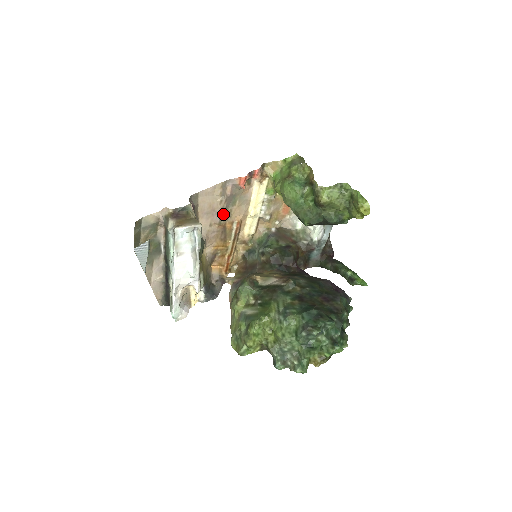
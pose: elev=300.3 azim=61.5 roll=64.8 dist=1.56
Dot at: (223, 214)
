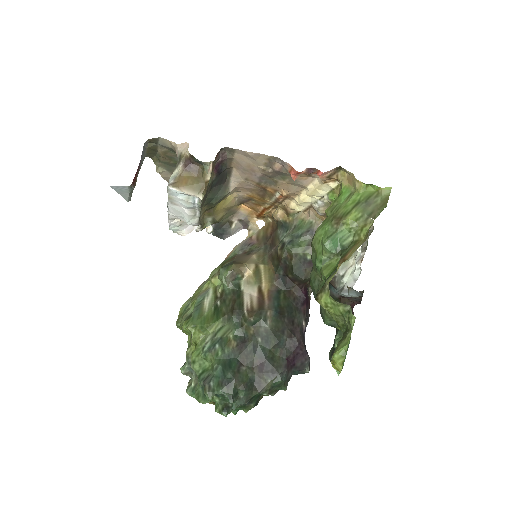
Dot at: (266, 179)
